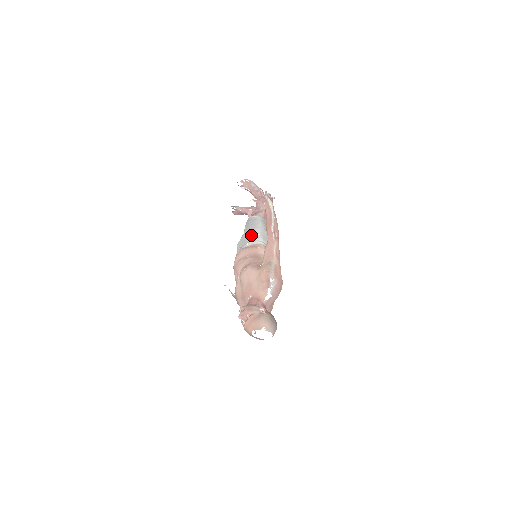
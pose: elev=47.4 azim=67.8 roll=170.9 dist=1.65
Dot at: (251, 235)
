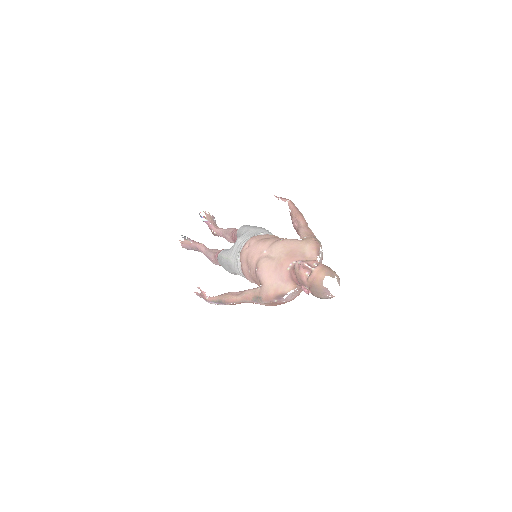
Dot at: (264, 228)
